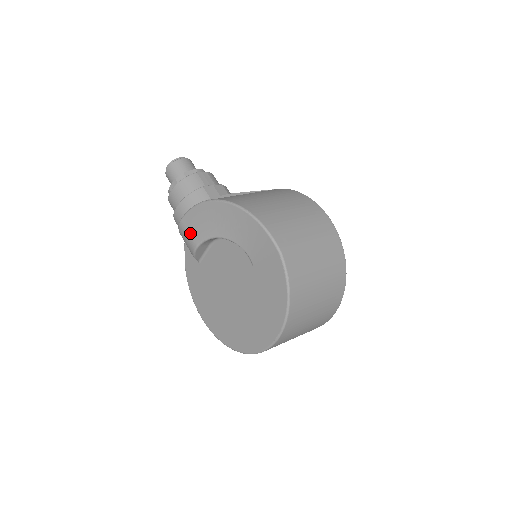
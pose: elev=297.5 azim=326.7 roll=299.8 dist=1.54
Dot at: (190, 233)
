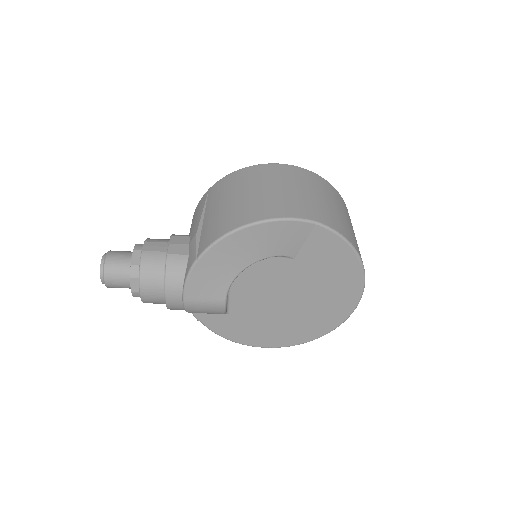
Dot at: (207, 299)
